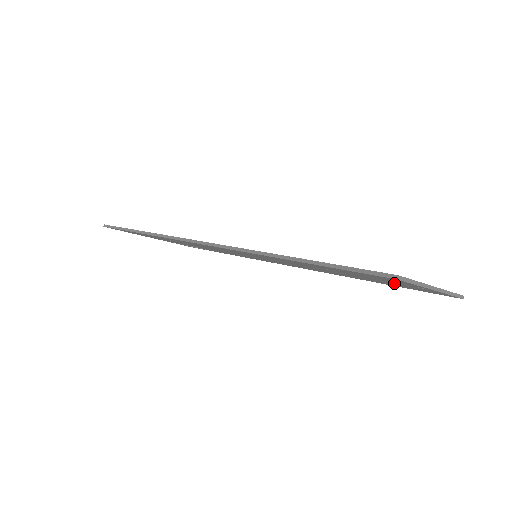
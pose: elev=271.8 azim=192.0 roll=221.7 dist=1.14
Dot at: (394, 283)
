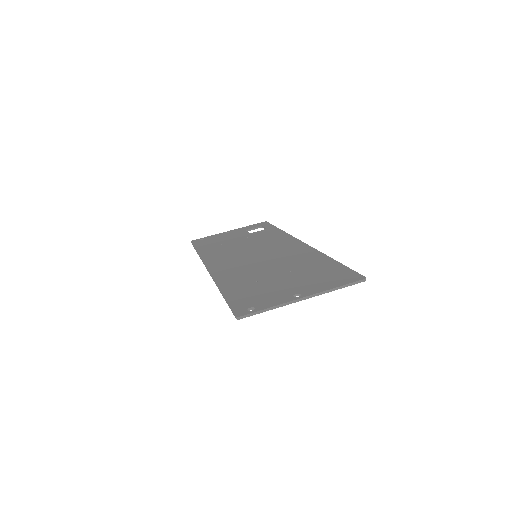
Dot at: occluded
